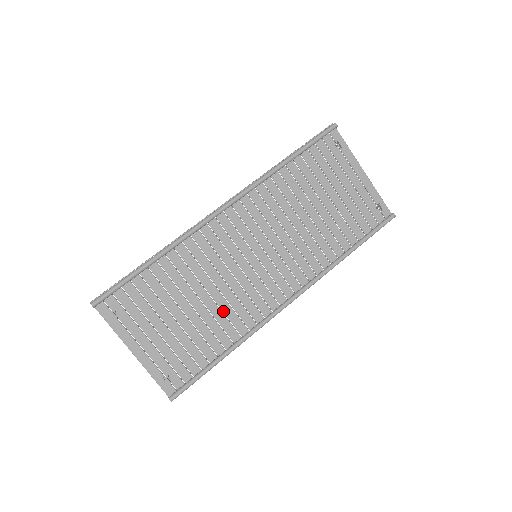
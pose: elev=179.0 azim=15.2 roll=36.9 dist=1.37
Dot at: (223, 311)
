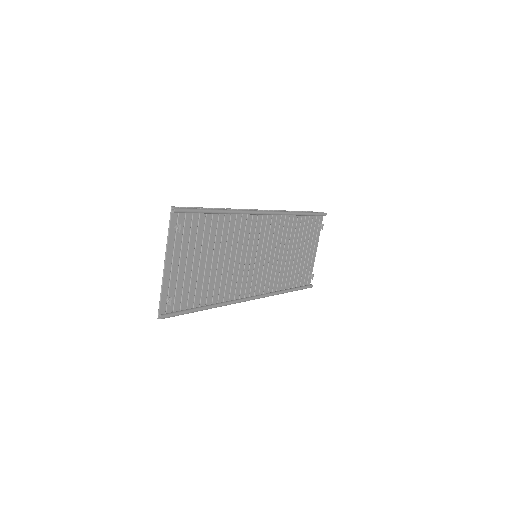
Dot at: (222, 277)
